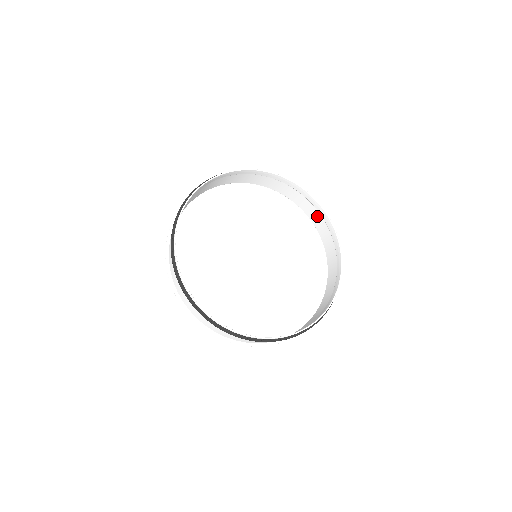
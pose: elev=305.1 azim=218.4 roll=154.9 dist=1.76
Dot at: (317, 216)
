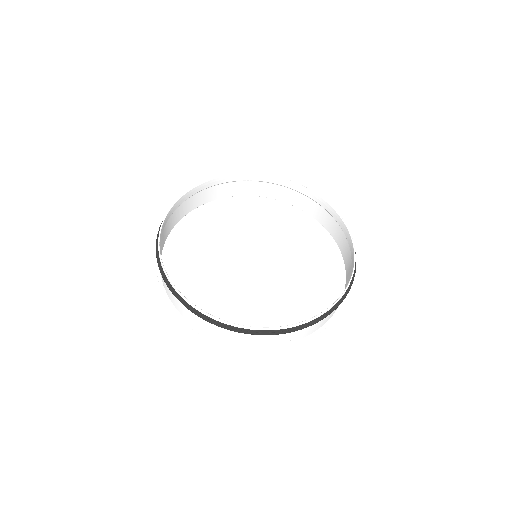
Dot at: (347, 248)
